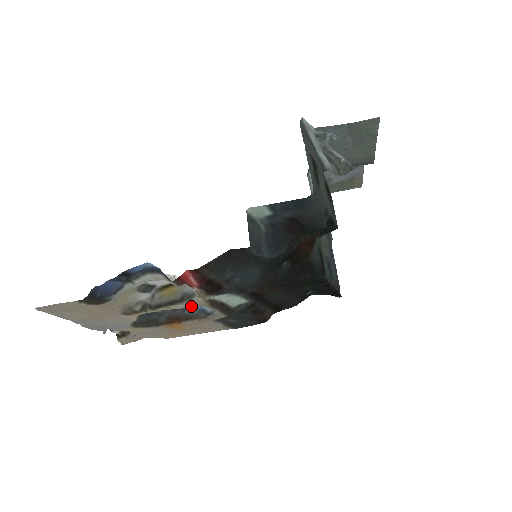
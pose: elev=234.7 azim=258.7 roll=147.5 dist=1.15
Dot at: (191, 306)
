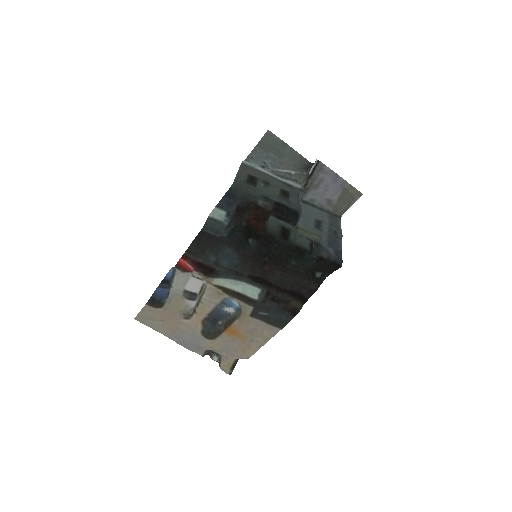
Dot at: (212, 296)
